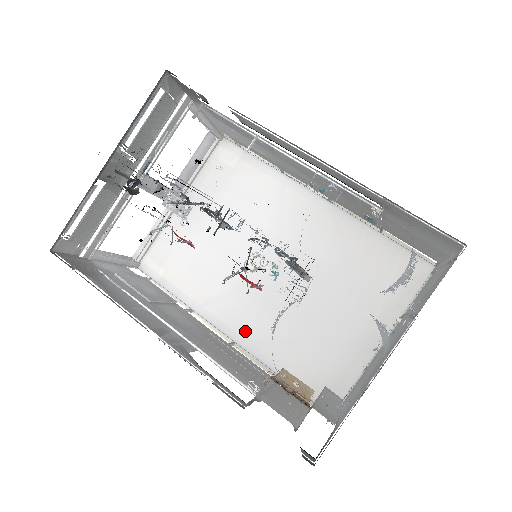
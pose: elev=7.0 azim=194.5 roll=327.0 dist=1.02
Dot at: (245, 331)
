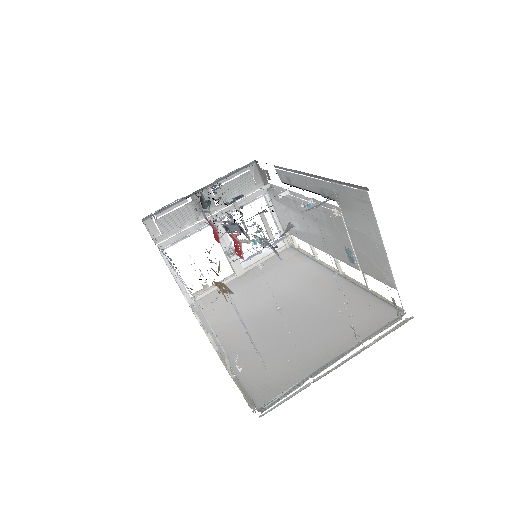
Dot at: (231, 344)
